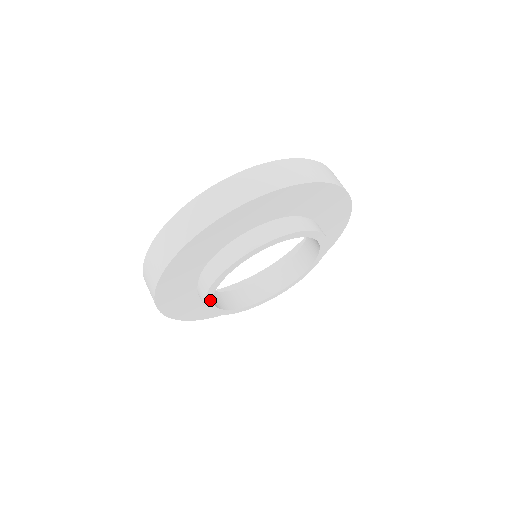
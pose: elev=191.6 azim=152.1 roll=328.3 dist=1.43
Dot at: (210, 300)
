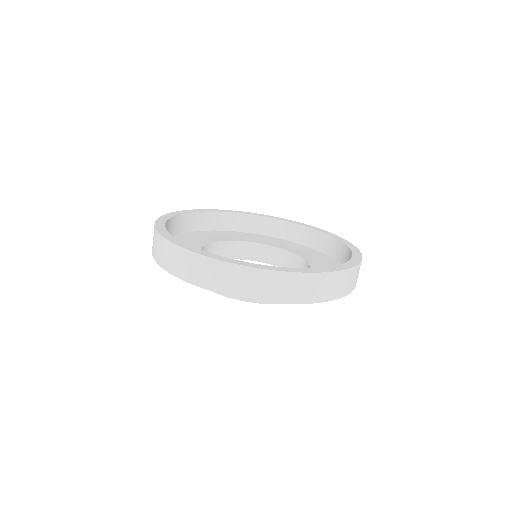
Dot at: occluded
